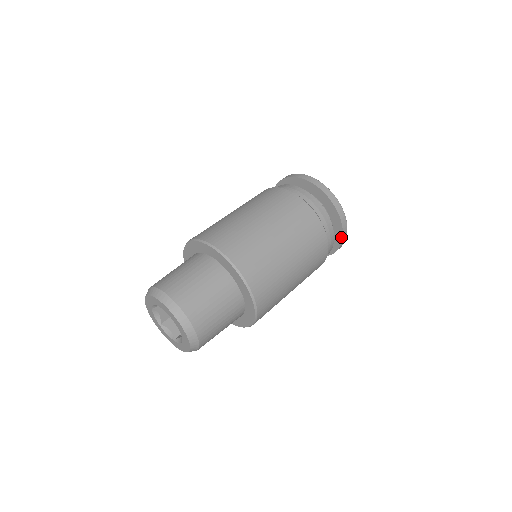
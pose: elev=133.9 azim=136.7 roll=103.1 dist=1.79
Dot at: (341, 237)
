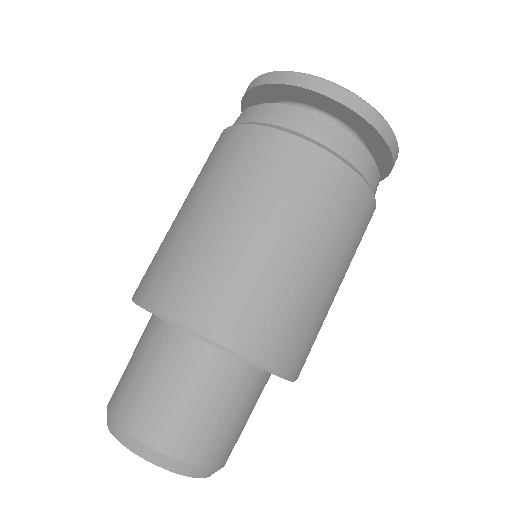
Dot at: (386, 173)
